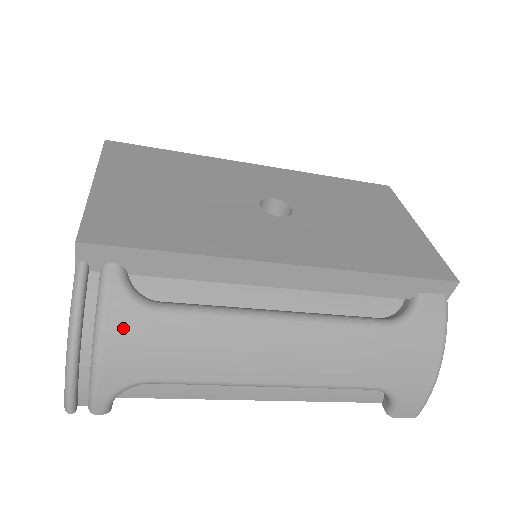
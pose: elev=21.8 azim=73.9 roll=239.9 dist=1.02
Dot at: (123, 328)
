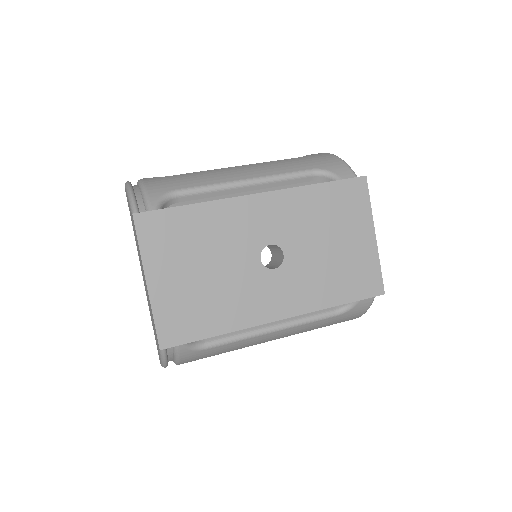
Dot at: (190, 357)
